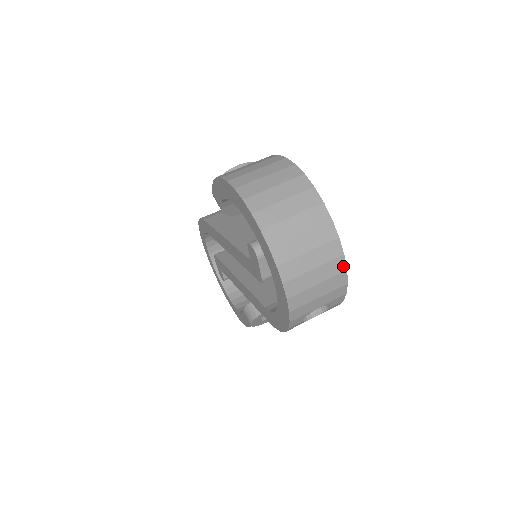
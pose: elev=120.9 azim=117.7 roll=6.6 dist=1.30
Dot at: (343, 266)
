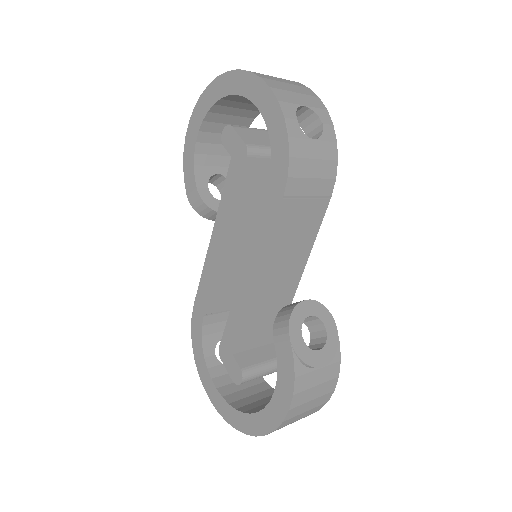
Dot at: (303, 86)
